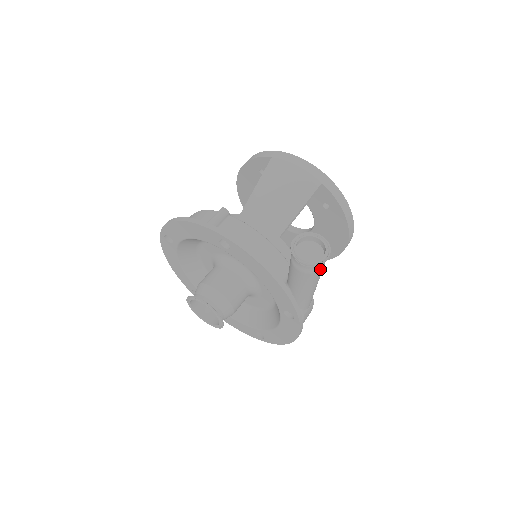
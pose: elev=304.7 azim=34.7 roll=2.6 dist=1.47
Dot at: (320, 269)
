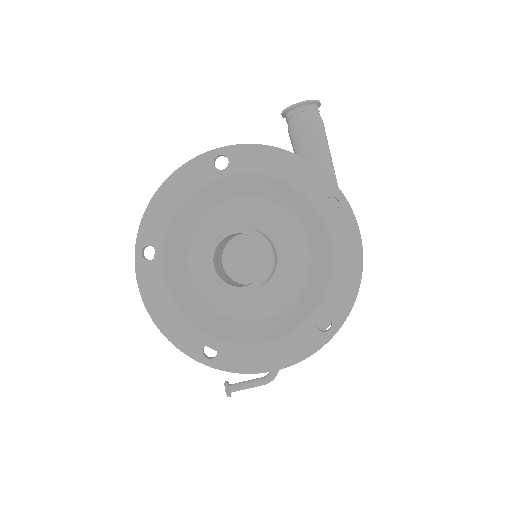
Dot at: (322, 120)
